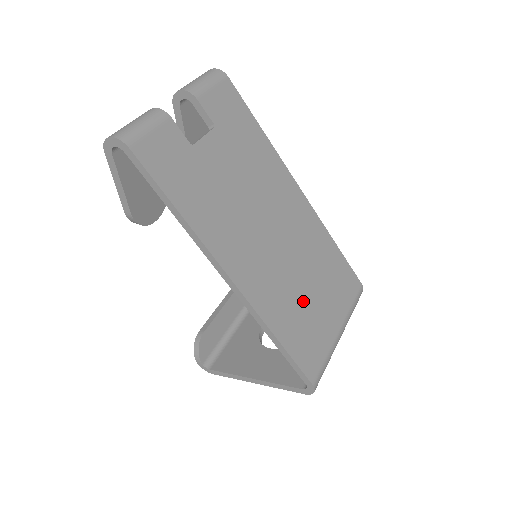
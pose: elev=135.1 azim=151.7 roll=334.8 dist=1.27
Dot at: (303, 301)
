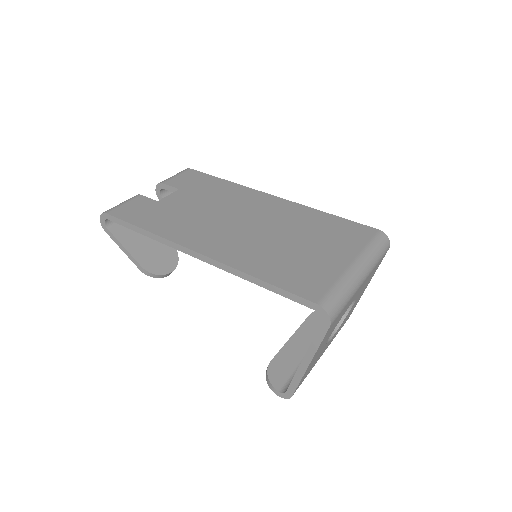
Dot at: (289, 252)
